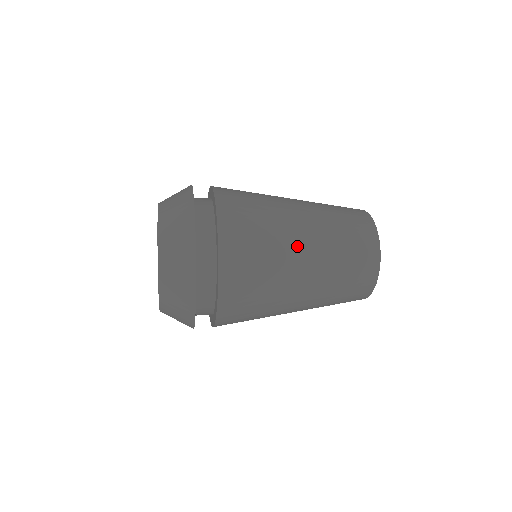
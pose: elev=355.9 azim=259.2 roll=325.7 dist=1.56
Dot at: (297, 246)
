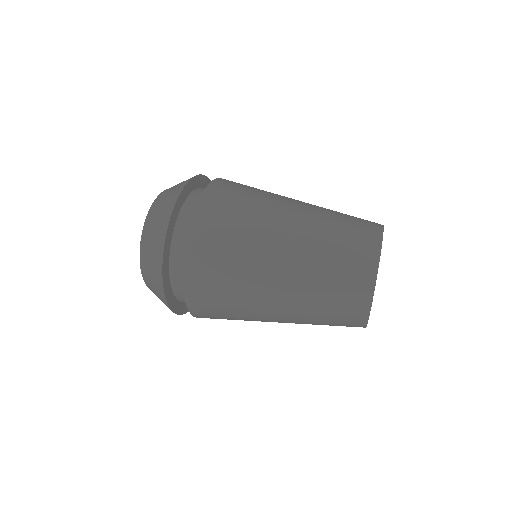
Dot at: occluded
